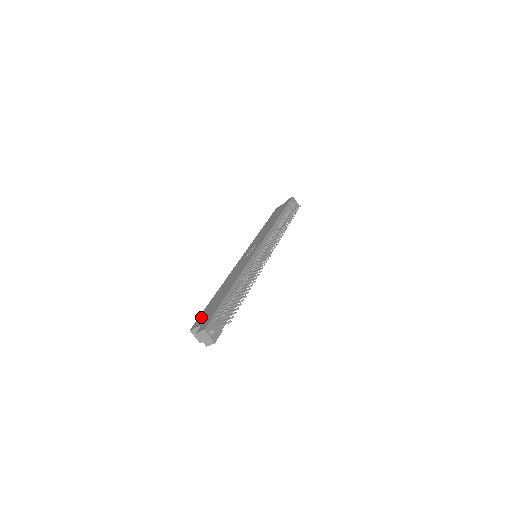
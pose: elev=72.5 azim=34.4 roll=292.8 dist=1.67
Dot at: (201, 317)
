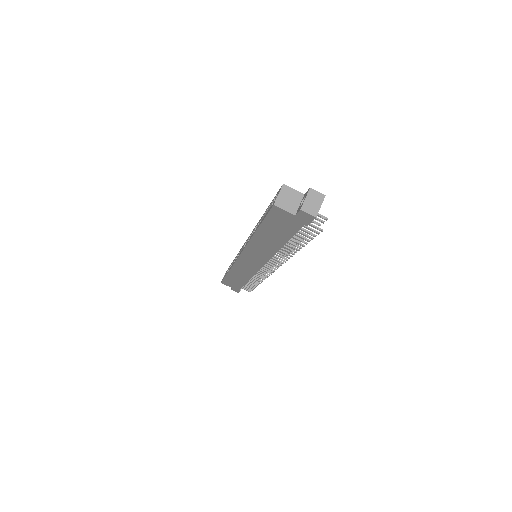
Dot at: occluded
